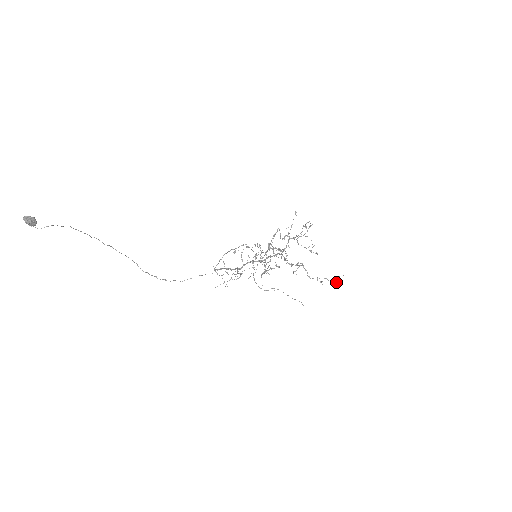
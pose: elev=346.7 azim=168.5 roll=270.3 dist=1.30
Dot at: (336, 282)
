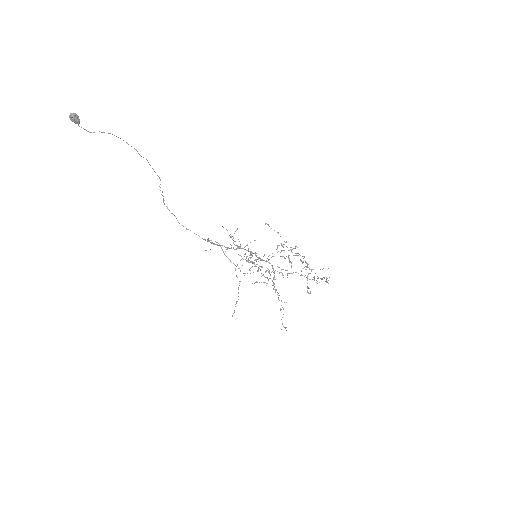
Dot at: occluded
